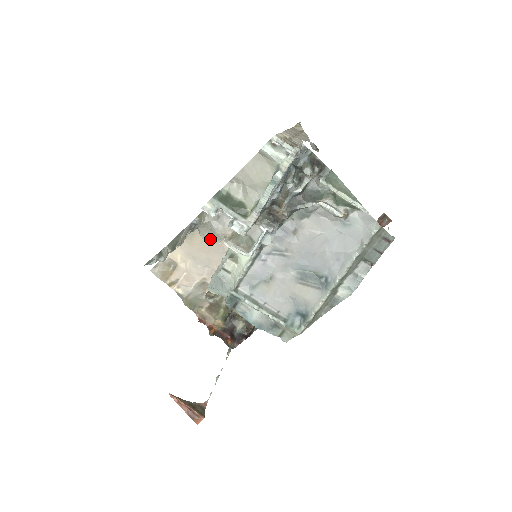
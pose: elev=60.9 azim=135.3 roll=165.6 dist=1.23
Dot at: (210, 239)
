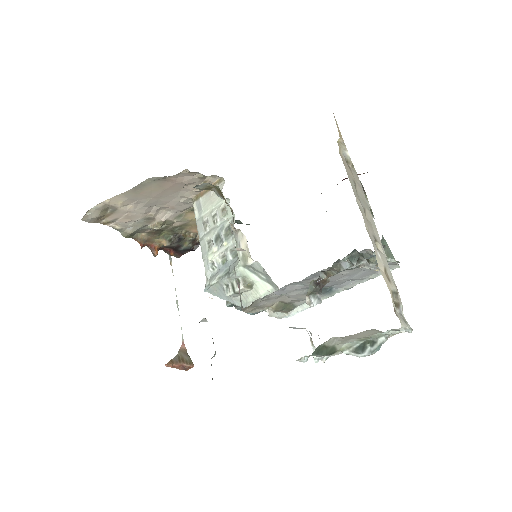
Dot at: (251, 311)
